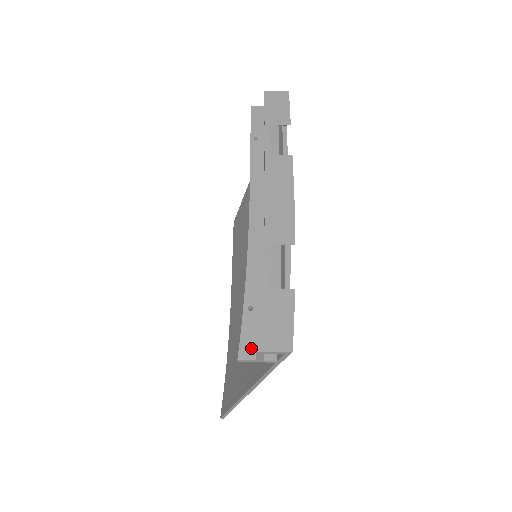
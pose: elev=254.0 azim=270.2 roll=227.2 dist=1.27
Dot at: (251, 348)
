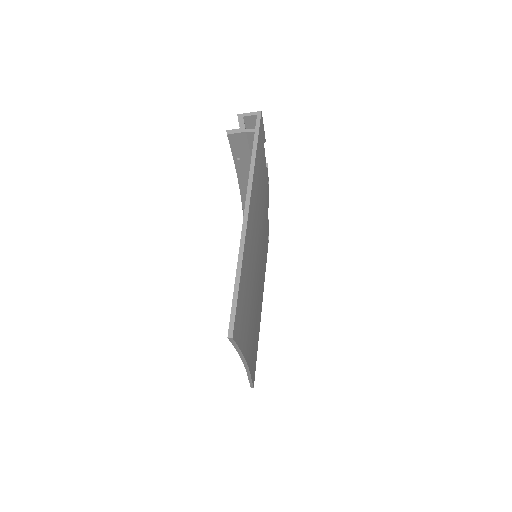
Dot at: occluded
